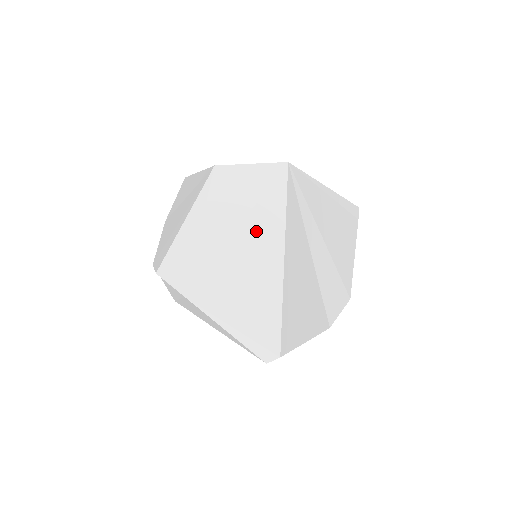
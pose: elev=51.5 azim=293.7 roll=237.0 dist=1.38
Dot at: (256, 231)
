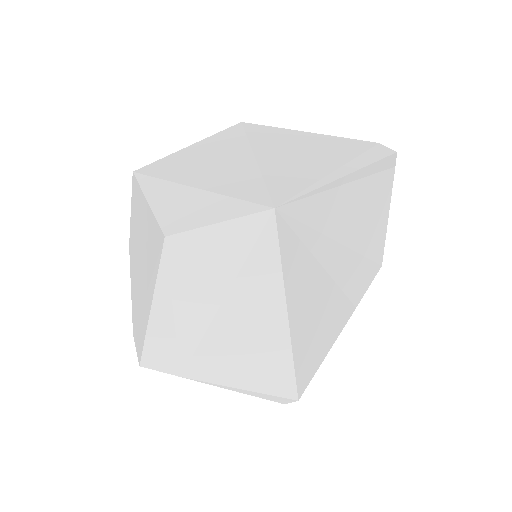
Dot at: (246, 303)
